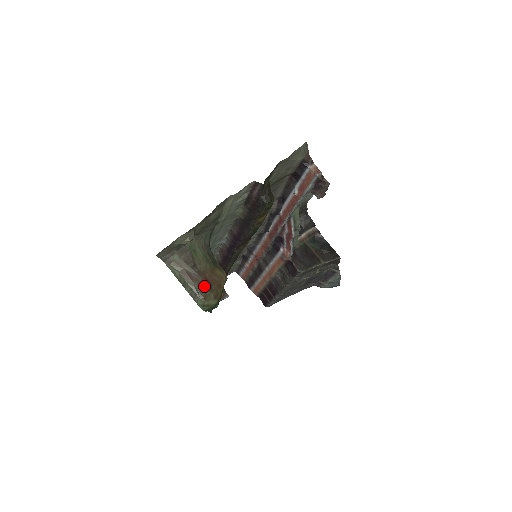
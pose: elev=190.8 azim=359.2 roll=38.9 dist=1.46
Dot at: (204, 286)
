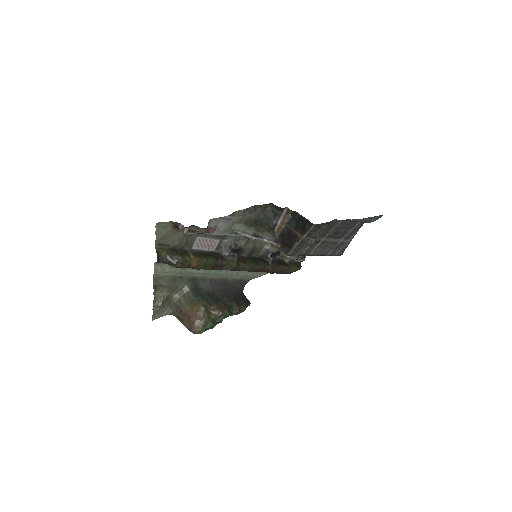
Dot at: (189, 322)
